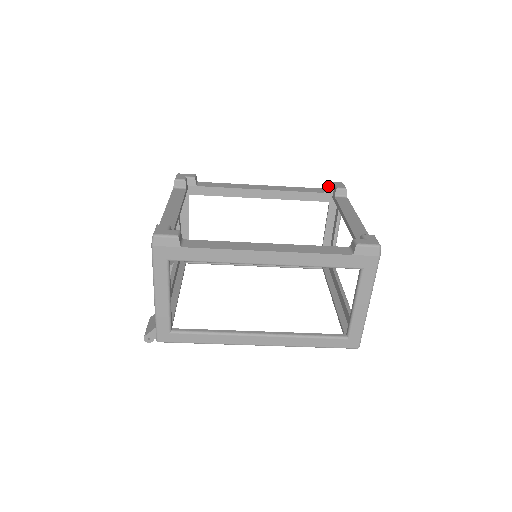
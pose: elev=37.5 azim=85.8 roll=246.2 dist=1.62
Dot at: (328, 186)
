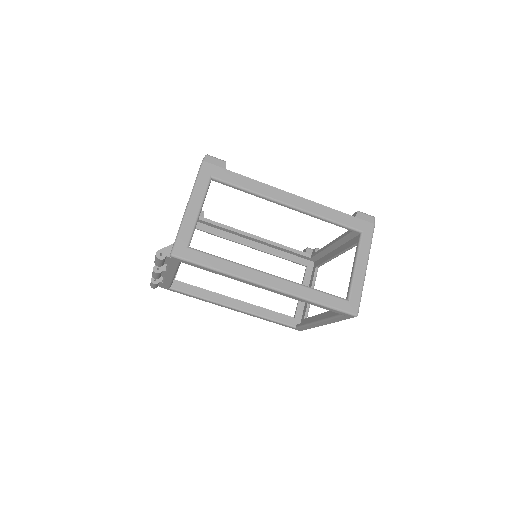
Dot at: (308, 248)
